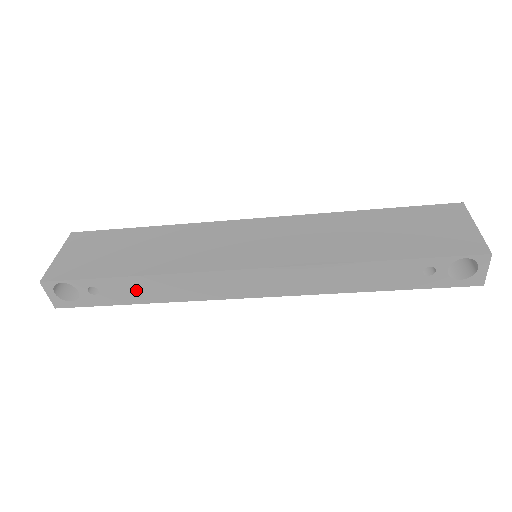
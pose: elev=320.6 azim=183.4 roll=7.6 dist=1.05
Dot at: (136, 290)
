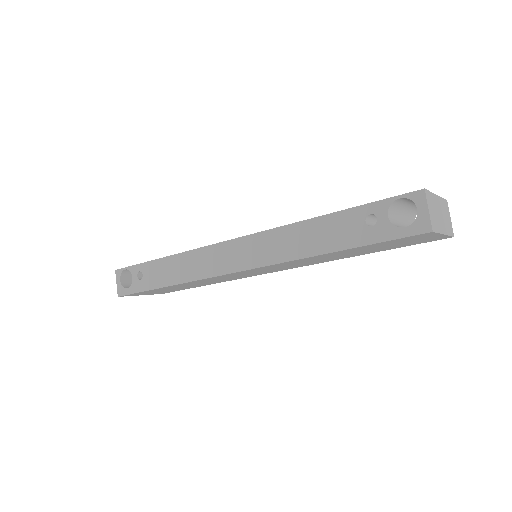
Dot at: (163, 272)
